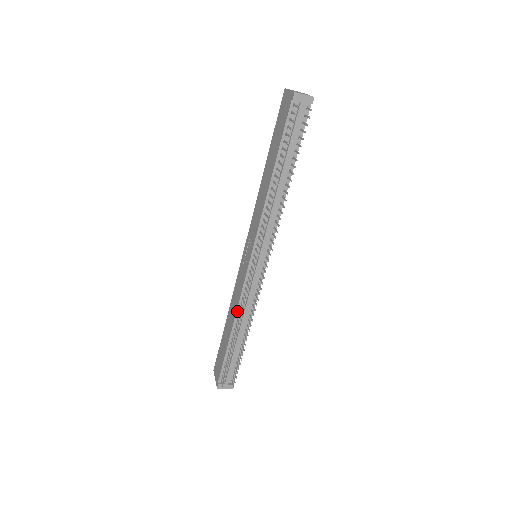
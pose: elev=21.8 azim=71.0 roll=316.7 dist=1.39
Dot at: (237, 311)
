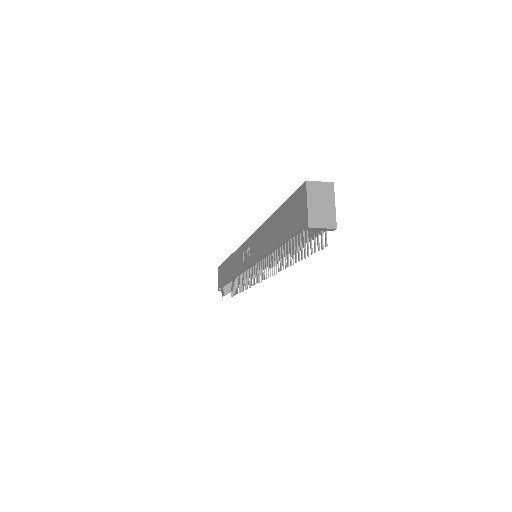
Dot at: (235, 277)
